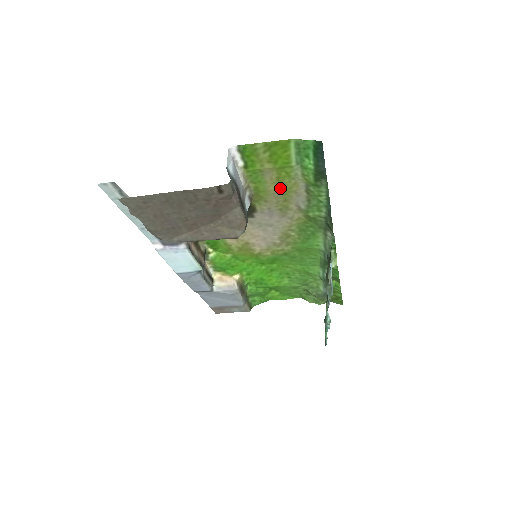
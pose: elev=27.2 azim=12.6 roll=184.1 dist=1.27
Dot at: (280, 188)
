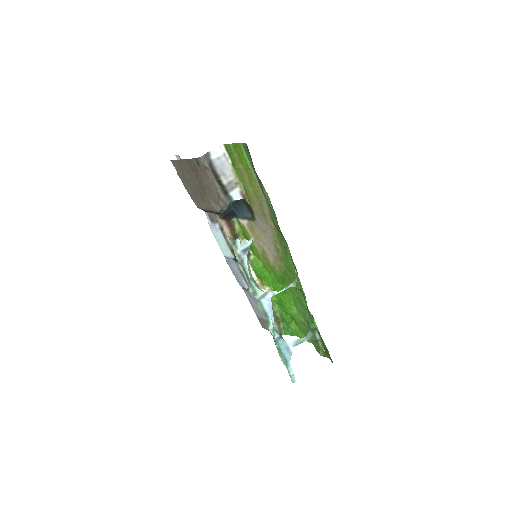
Dot at: (254, 190)
